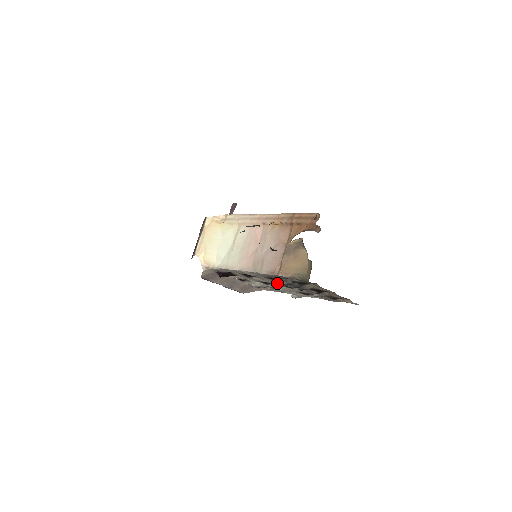
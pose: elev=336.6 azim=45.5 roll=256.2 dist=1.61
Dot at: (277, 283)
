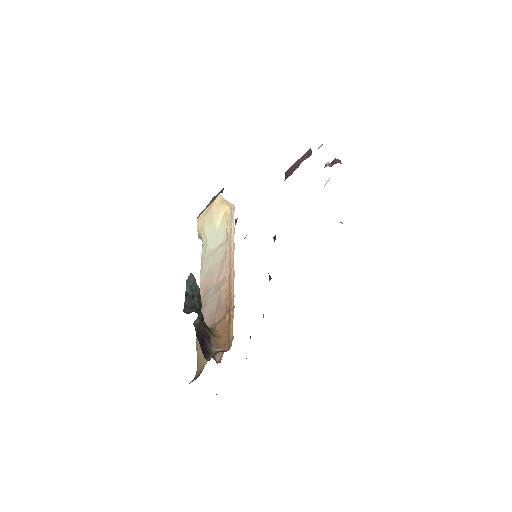
Dot at: occluded
